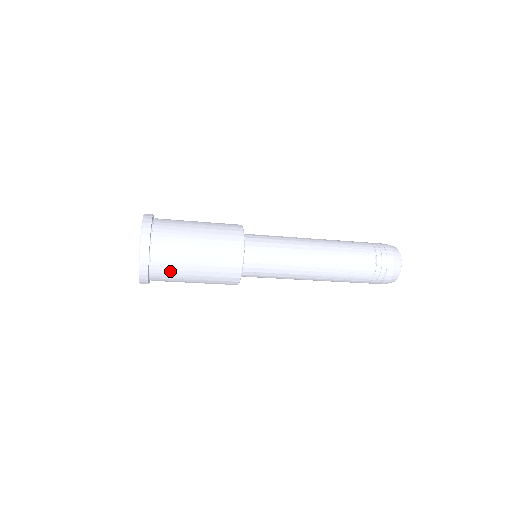
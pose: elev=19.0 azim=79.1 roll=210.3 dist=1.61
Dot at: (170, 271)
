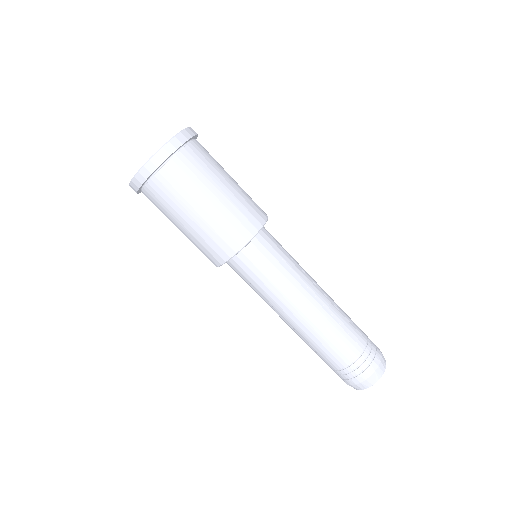
Dot at: (205, 161)
